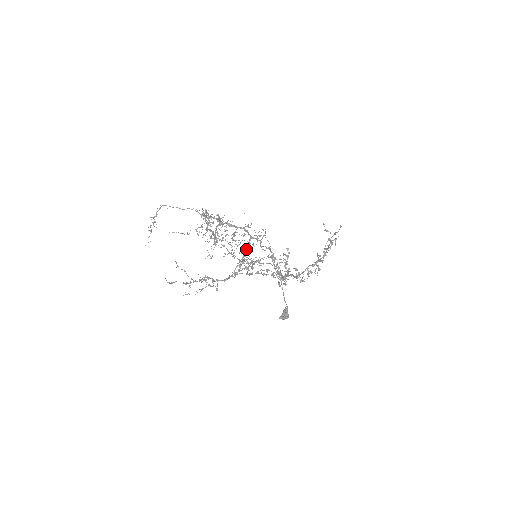
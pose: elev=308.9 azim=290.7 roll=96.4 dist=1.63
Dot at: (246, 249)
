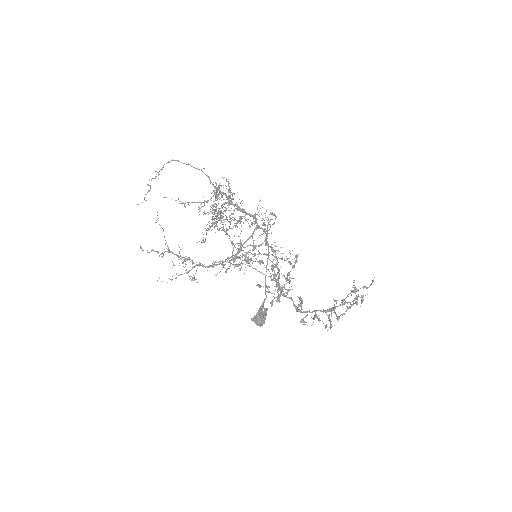
Dot at: (247, 240)
